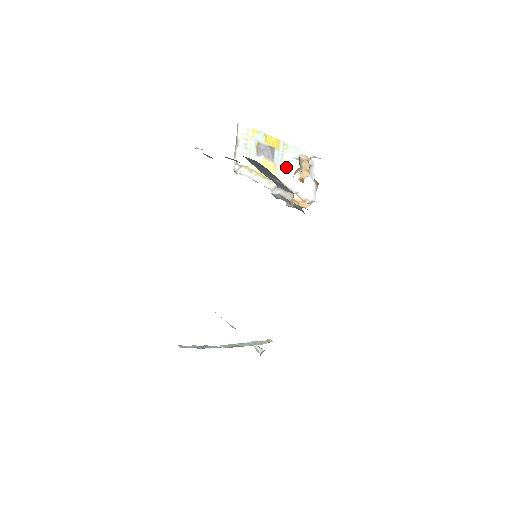
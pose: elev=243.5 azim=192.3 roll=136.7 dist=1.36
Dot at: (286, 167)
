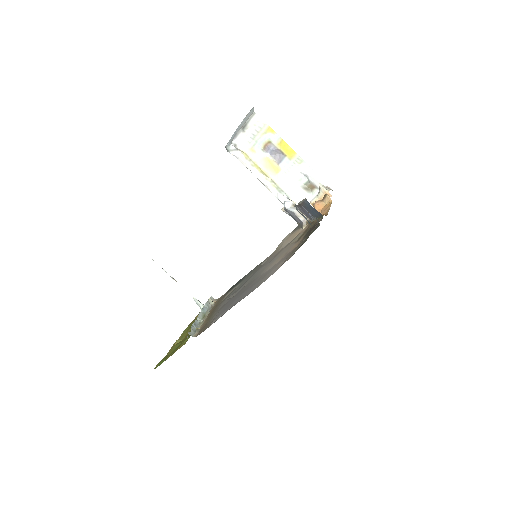
Dot at: (292, 177)
